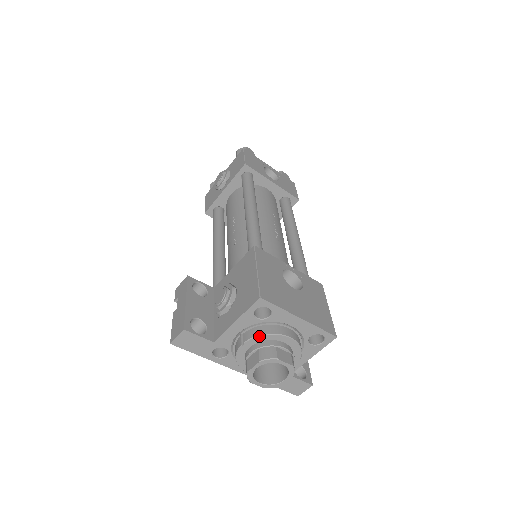
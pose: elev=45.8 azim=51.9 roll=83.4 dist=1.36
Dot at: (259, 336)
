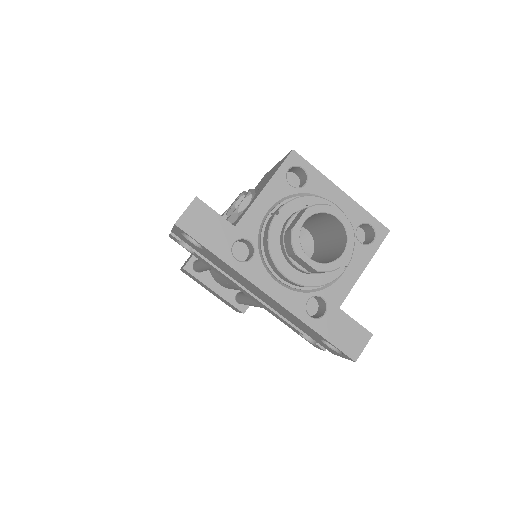
Dot at: (298, 198)
